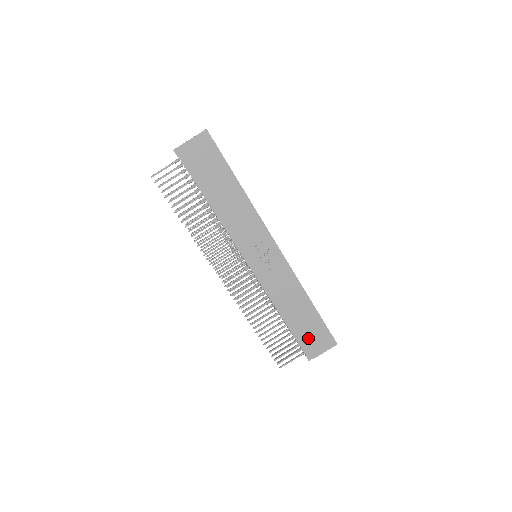
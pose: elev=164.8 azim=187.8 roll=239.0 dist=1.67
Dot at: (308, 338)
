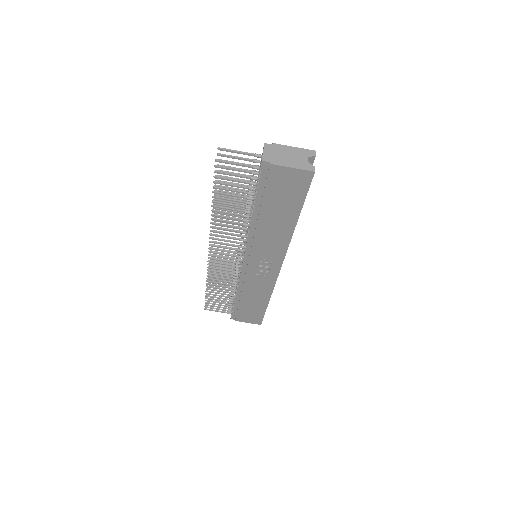
Dot at: (243, 313)
